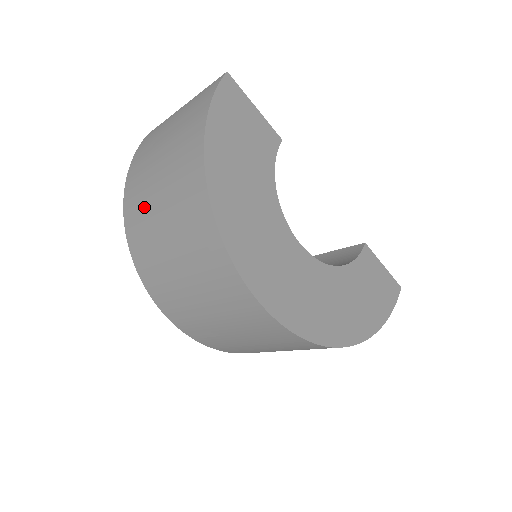
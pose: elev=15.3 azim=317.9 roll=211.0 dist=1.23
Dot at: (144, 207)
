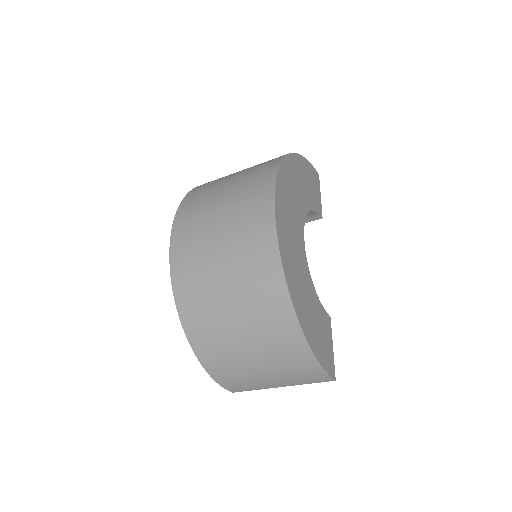
Dot at: occluded
